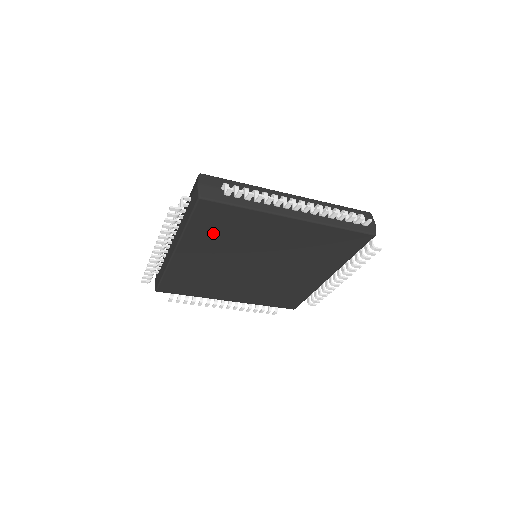
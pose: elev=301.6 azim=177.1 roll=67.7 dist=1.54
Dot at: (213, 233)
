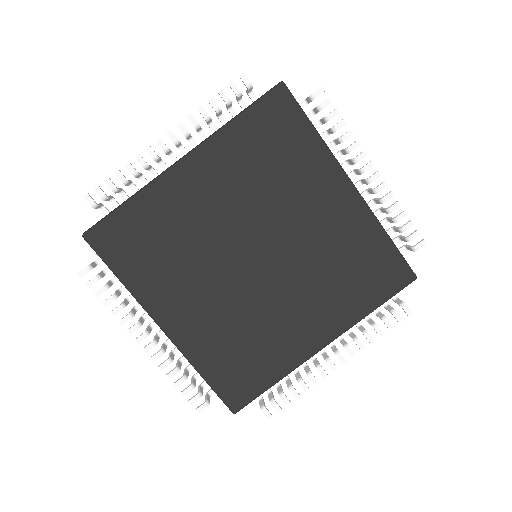
Dot at: (153, 263)
